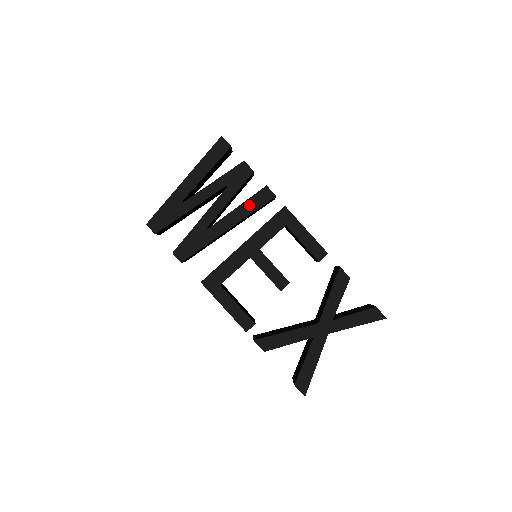
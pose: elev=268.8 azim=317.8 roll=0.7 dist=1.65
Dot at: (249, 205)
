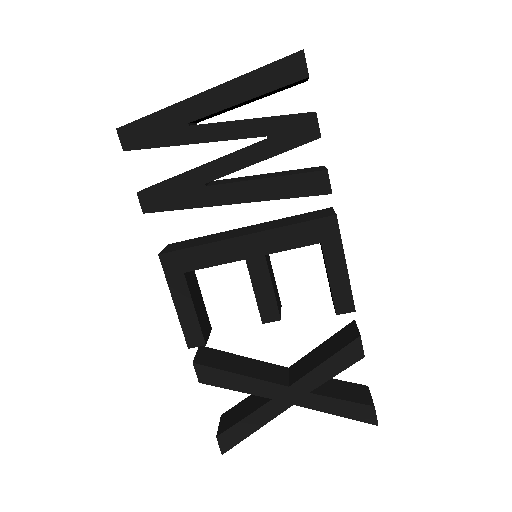
Dot at: (285, 185)
